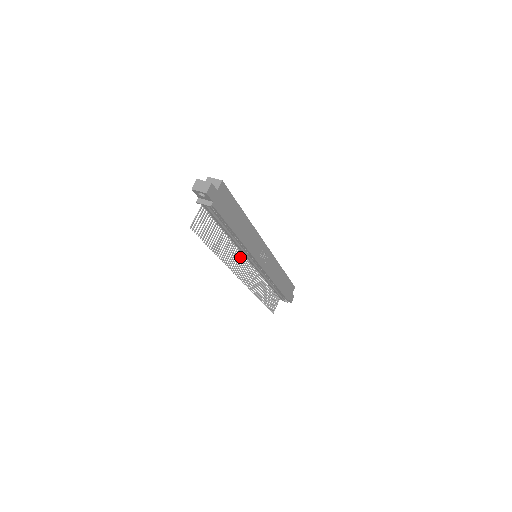
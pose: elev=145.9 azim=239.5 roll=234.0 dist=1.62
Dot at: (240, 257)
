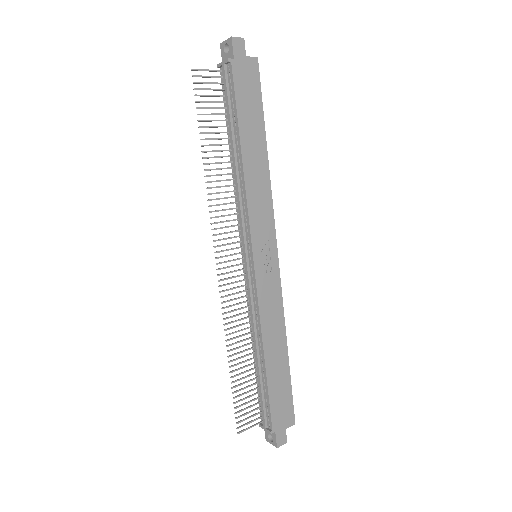
Dot at: (233, 225)
